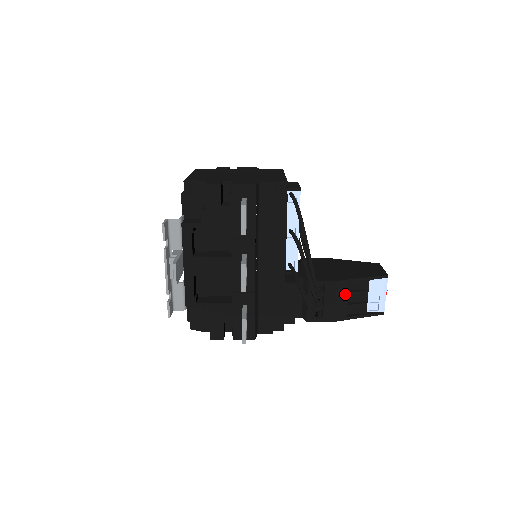
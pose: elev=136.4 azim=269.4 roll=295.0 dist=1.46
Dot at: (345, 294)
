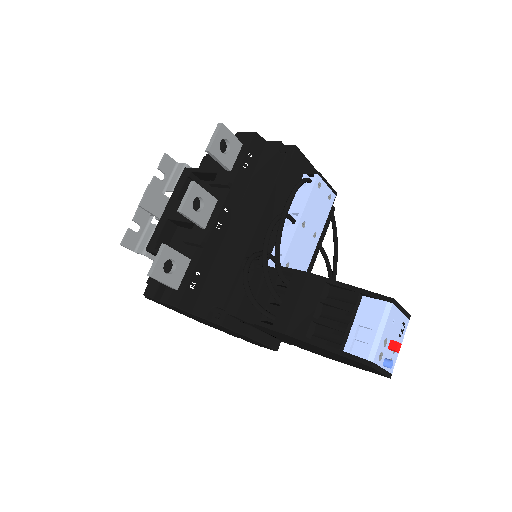
Dot at: (314, 298)
